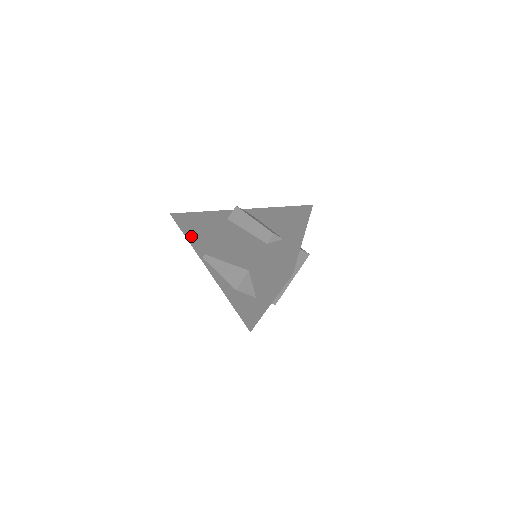
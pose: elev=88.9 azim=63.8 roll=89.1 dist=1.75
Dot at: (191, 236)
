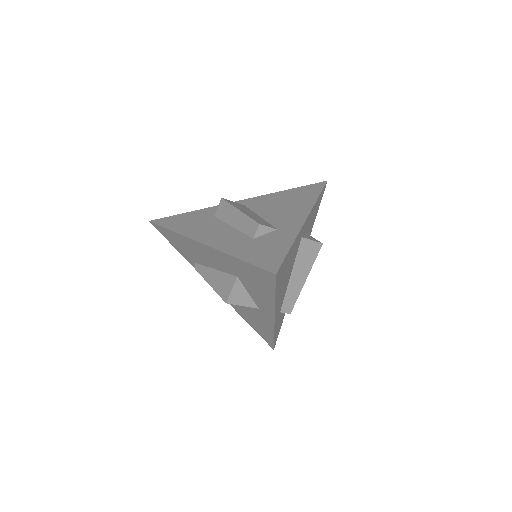
Dot at: (176, 244)
